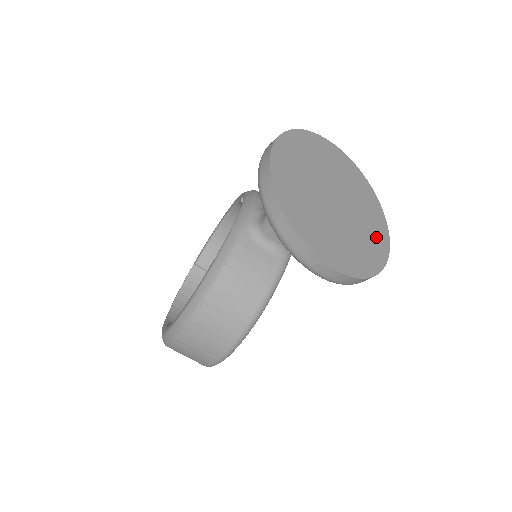
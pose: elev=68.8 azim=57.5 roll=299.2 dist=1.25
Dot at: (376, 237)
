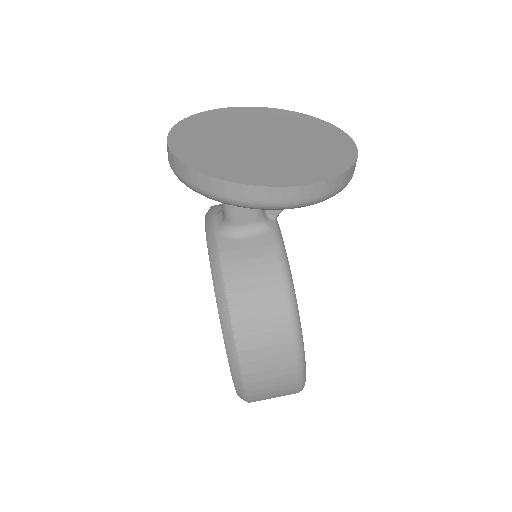
Dot at: (329, 140)
